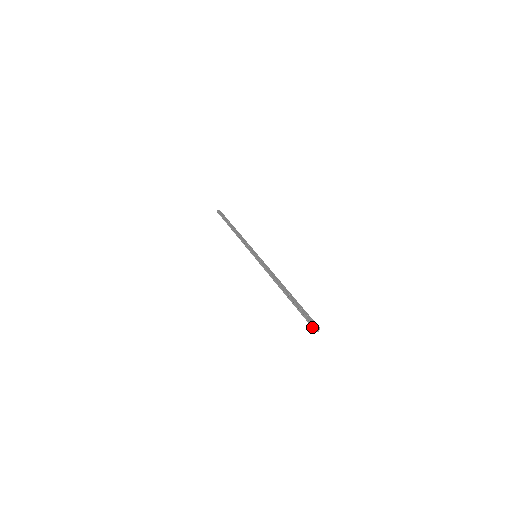
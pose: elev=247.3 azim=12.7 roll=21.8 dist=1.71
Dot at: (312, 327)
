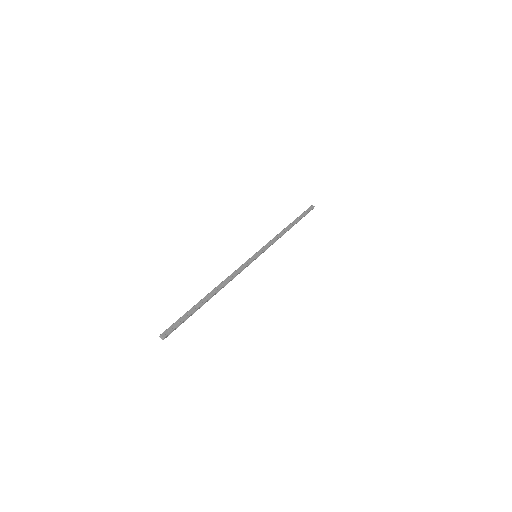
Dot at: (164, 332)
